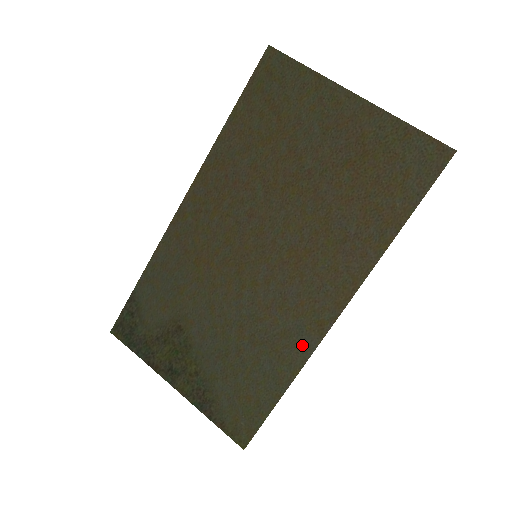
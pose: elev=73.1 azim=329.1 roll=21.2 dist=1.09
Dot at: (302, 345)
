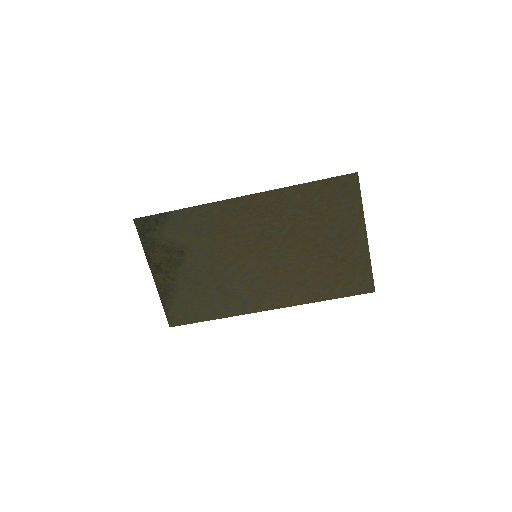
Dot at: (241, 308)
